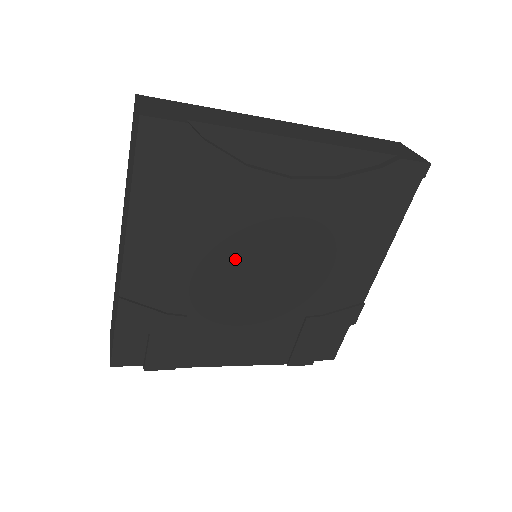
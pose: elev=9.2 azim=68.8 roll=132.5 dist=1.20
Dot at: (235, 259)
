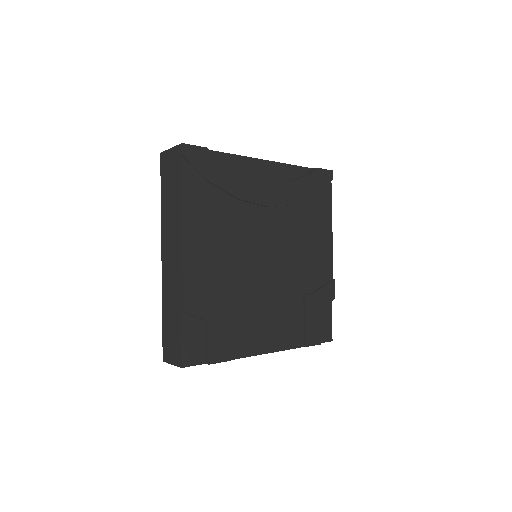
Dot at: (249, 247)
